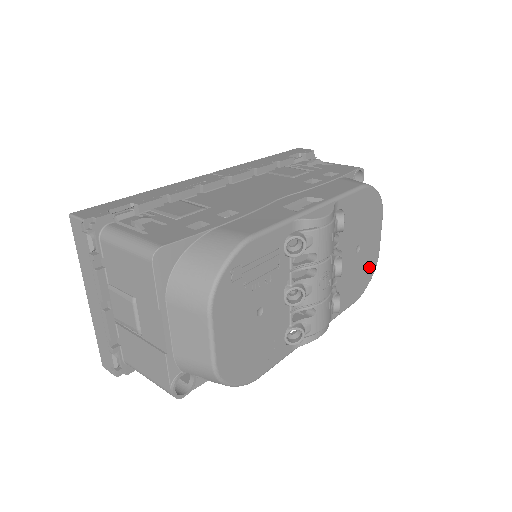
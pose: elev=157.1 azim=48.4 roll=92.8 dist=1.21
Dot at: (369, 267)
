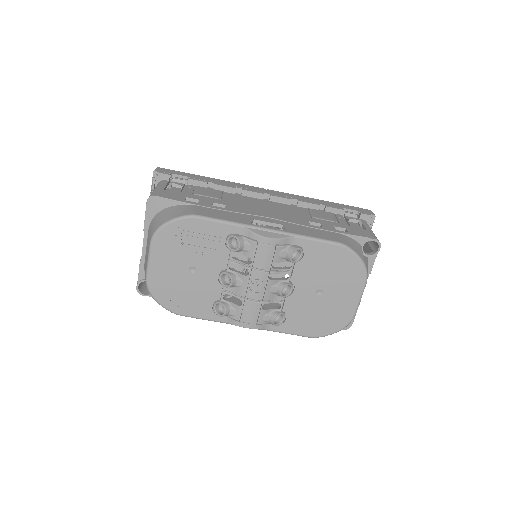
Dot at: (335, 319)
